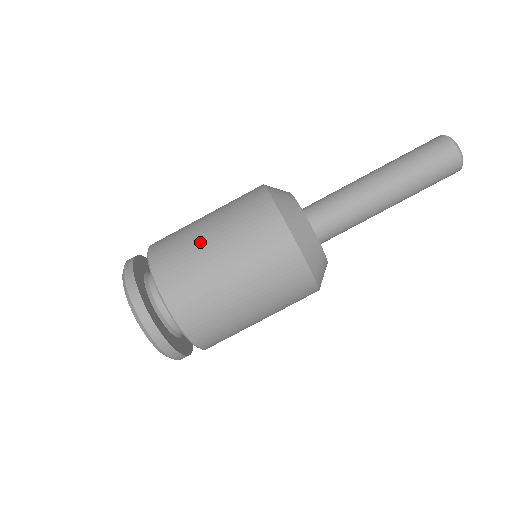
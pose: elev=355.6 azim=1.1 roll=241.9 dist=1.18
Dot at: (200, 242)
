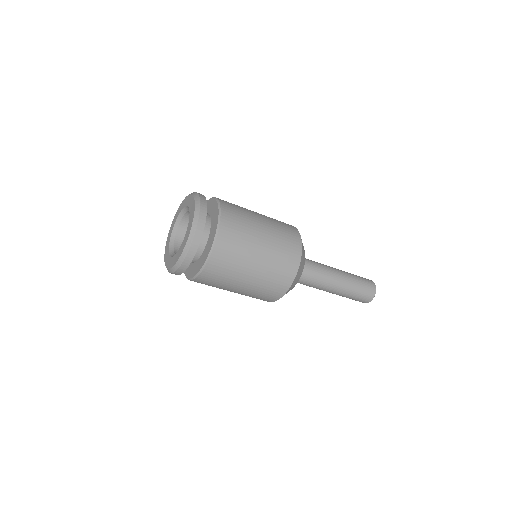
Dot at: (254, 218)
